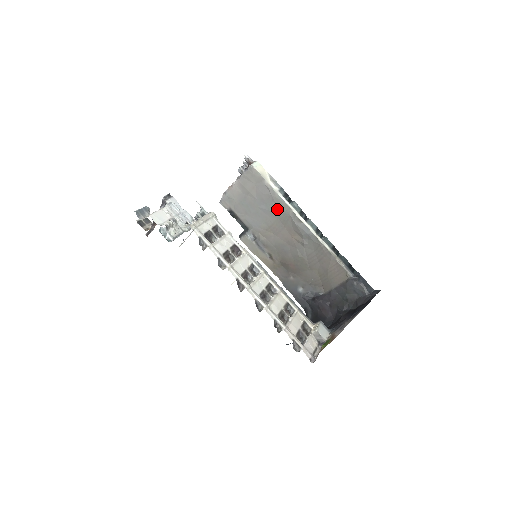
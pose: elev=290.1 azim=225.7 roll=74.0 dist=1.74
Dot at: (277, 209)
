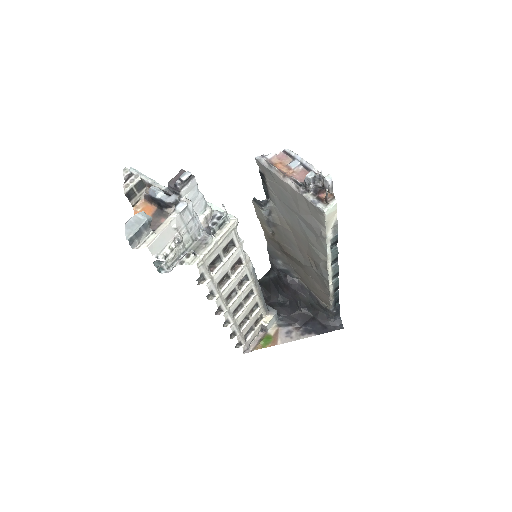
Dot at: (314, 242)
